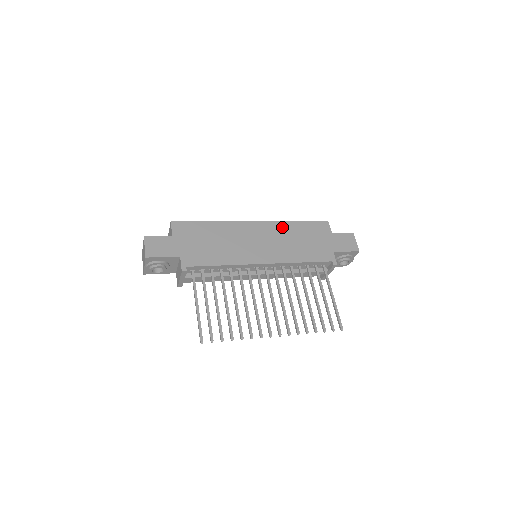
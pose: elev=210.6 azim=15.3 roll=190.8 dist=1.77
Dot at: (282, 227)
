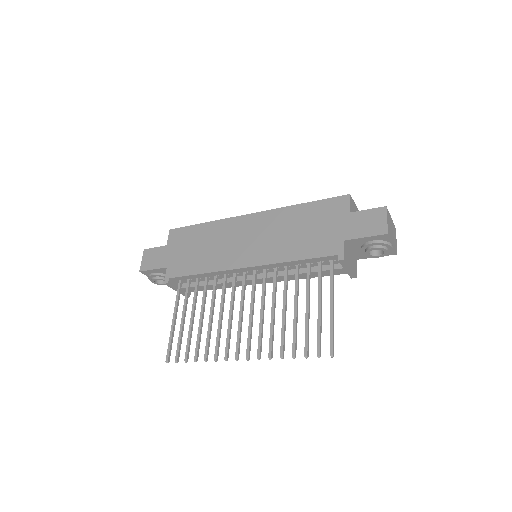
Dot at: (282, 215)
